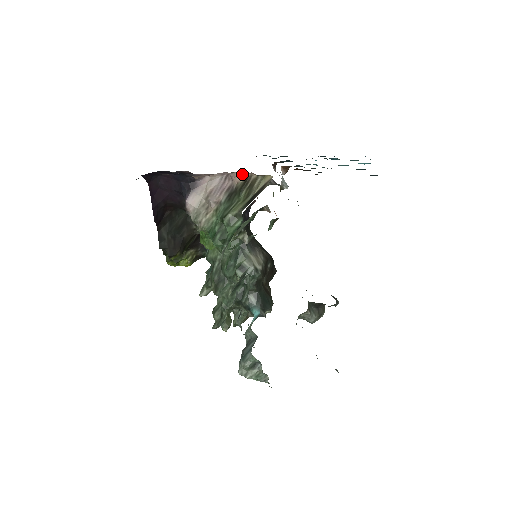
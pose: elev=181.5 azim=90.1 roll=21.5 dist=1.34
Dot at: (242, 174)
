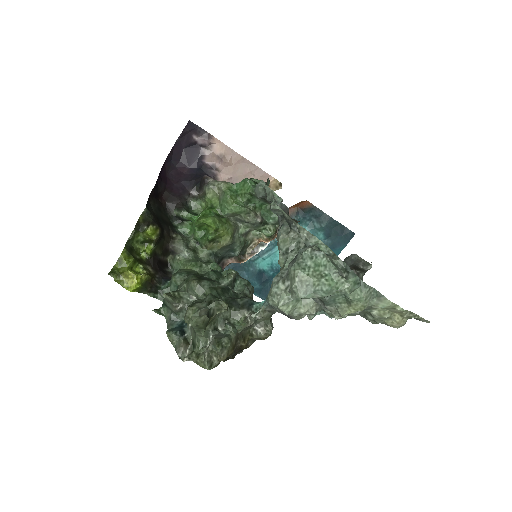
Dot at: occluded
